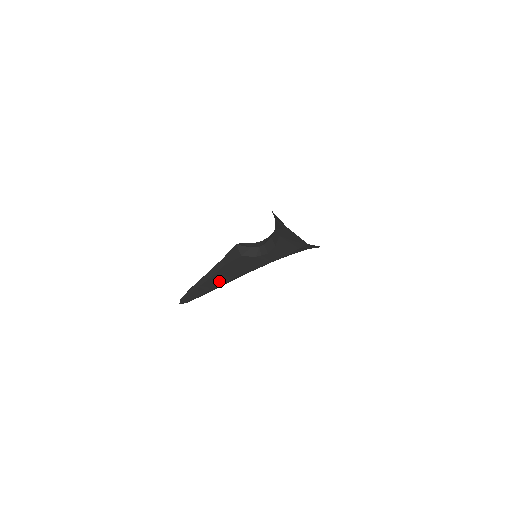
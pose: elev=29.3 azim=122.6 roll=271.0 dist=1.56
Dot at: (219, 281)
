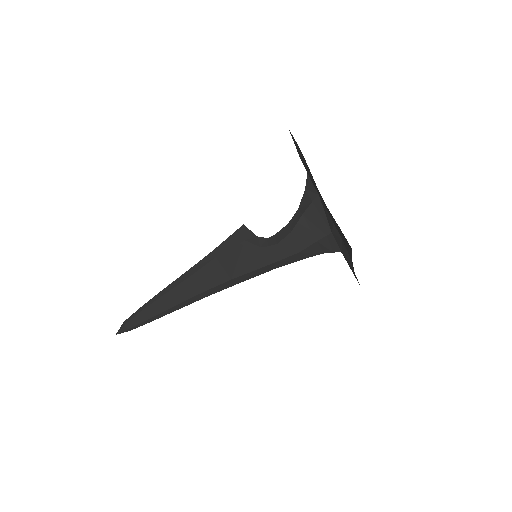
Dot at: (194, 289)
